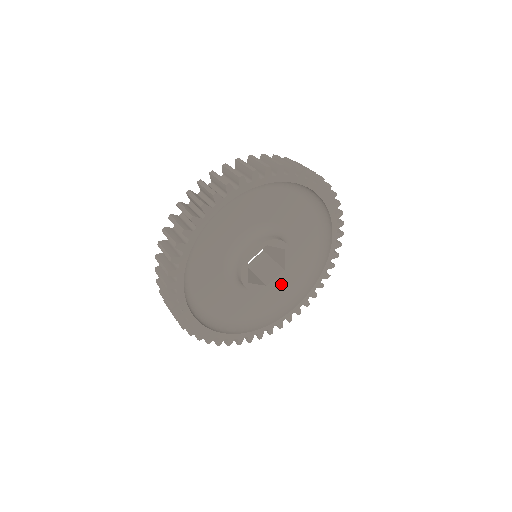
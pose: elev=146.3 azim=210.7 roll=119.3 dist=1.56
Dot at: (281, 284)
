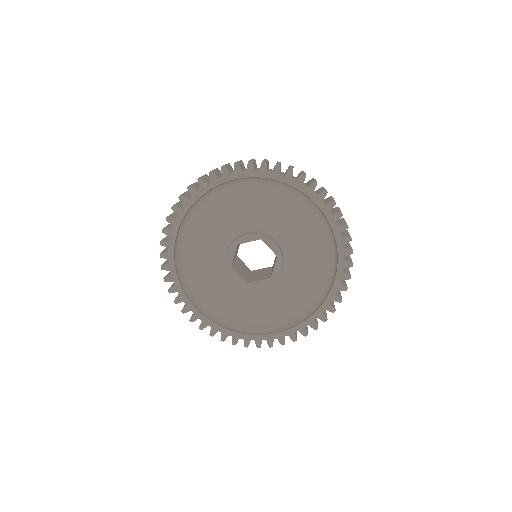
Dot at: (305, 269)
